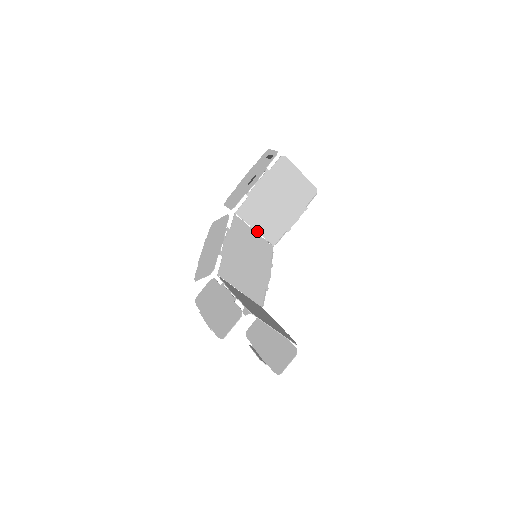
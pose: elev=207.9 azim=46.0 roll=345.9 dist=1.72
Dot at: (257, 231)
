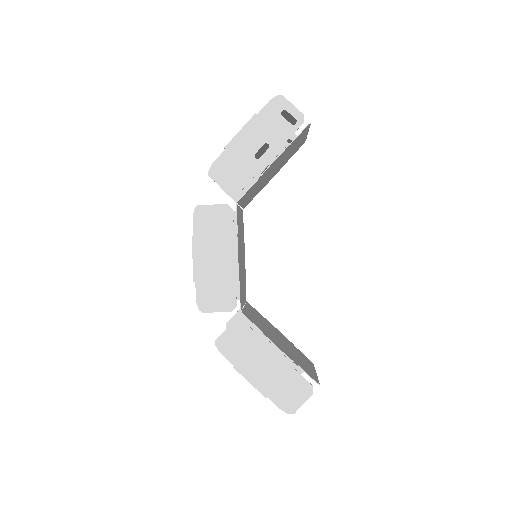
Dot at: (241, 206)
